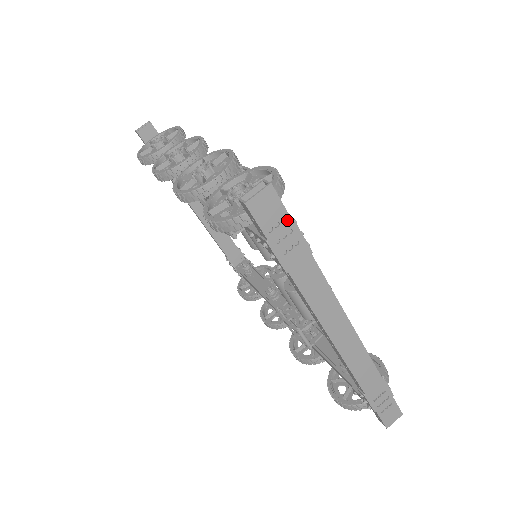
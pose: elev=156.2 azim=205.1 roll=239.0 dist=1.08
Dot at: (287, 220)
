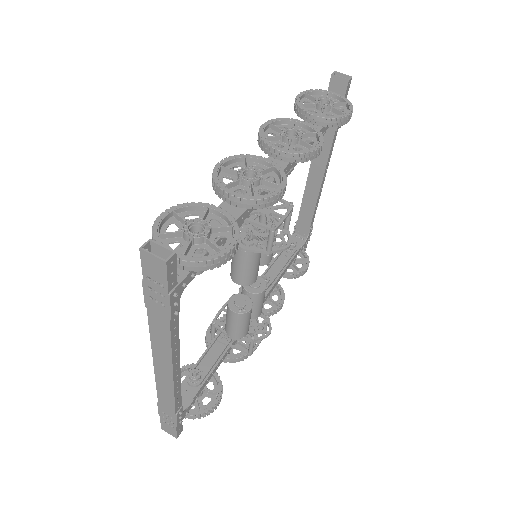
Dot at: (165, 289)
